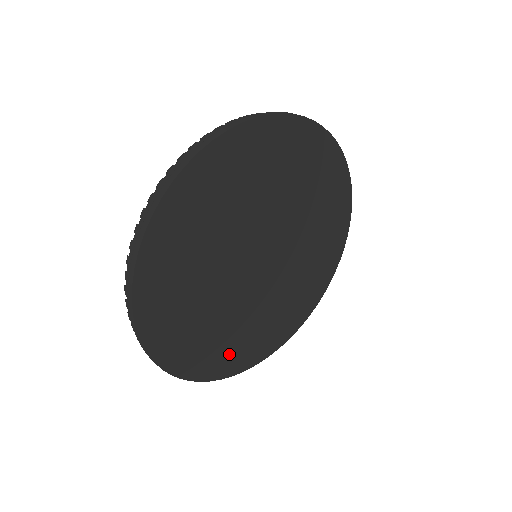
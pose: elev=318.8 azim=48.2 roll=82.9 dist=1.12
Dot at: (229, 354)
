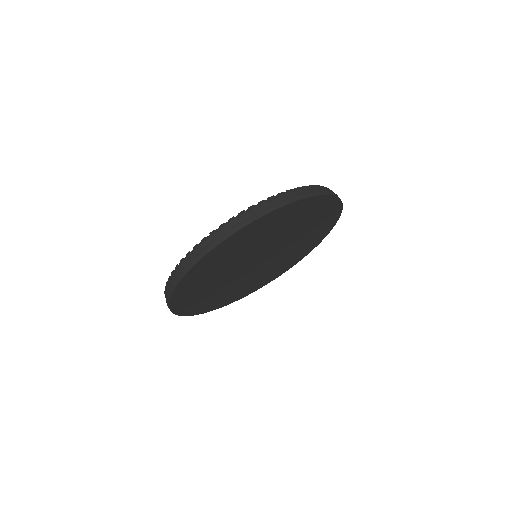
Dot at: (194, 303)
